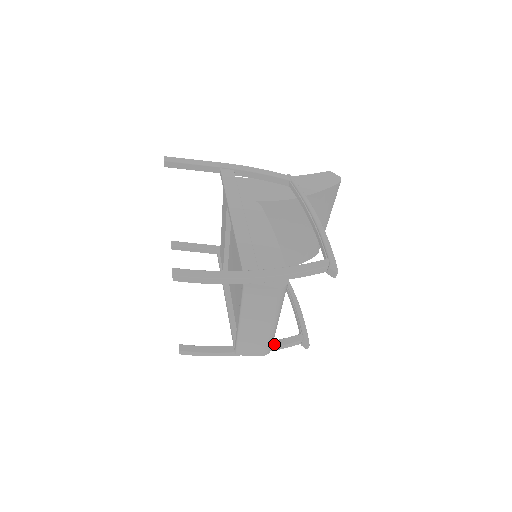
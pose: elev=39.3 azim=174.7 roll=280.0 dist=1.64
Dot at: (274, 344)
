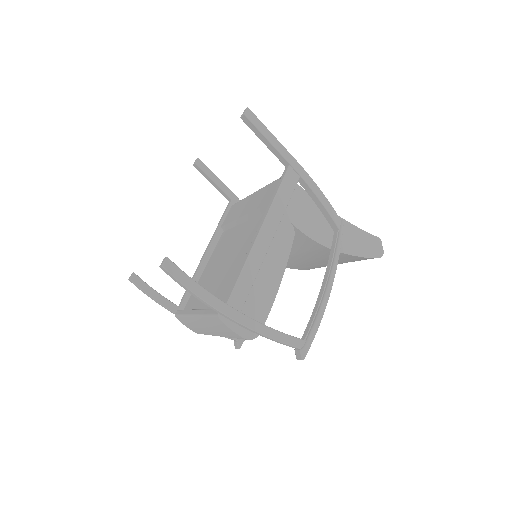
Dot at: occluded
